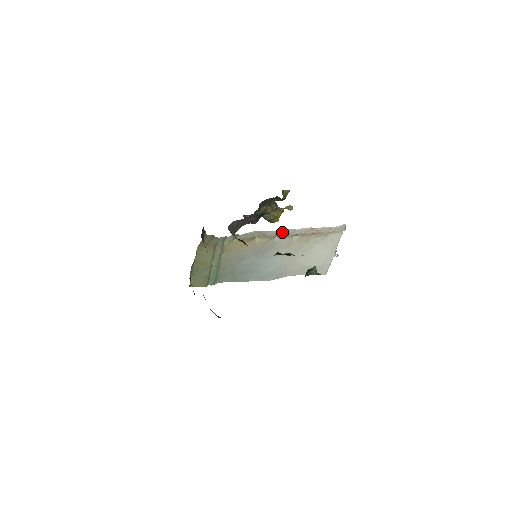
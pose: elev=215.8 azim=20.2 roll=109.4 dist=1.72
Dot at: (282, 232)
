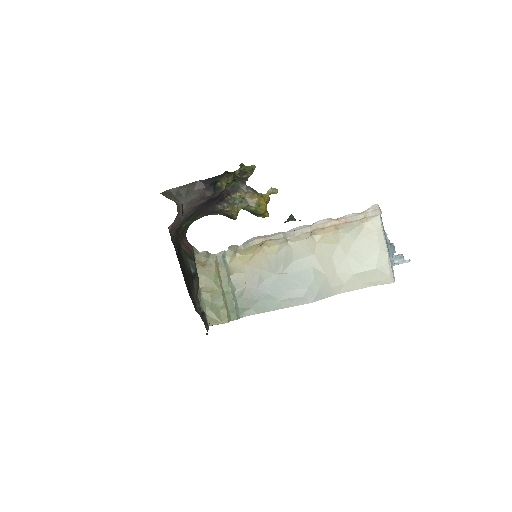
Dot at: (291, 232)
